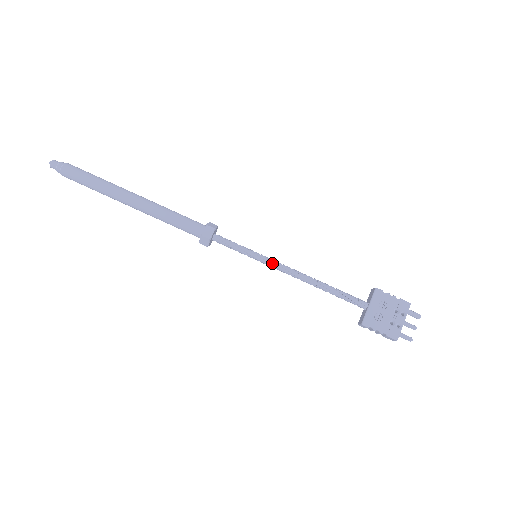
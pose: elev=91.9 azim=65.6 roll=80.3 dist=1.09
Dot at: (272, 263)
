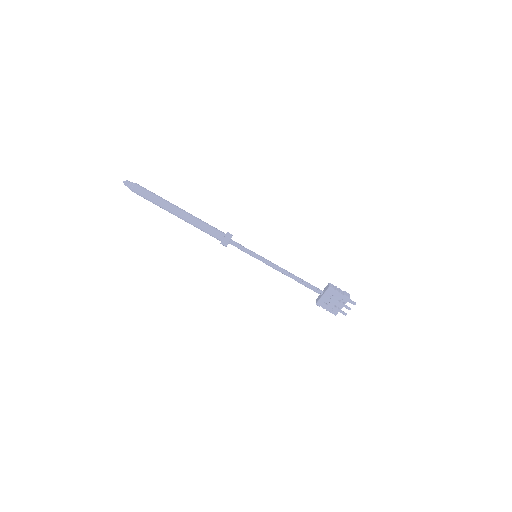
Dot at: (265, 263)
